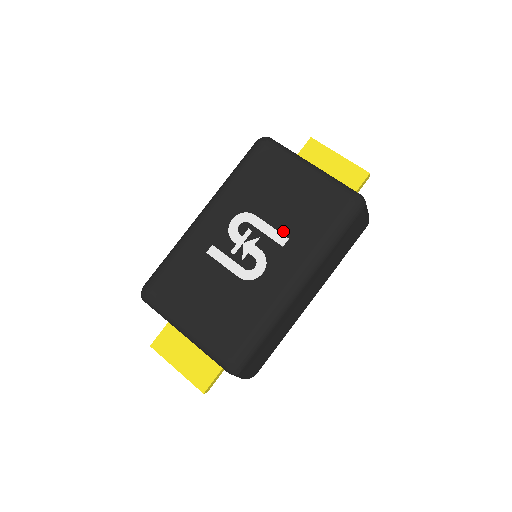
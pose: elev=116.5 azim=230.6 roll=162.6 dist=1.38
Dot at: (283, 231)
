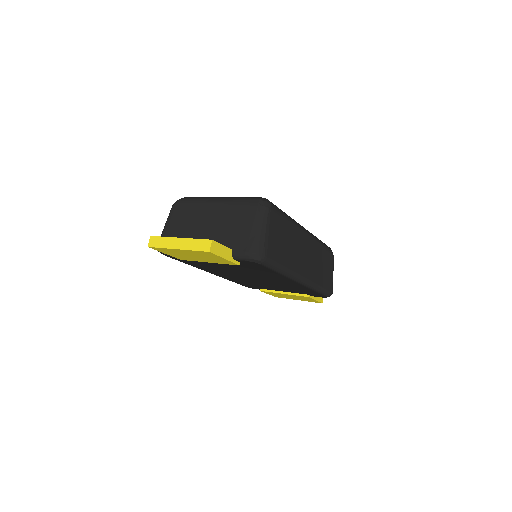
Dot at: occluded
